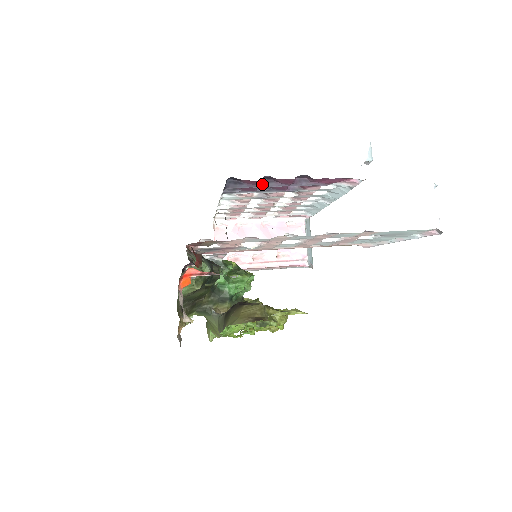
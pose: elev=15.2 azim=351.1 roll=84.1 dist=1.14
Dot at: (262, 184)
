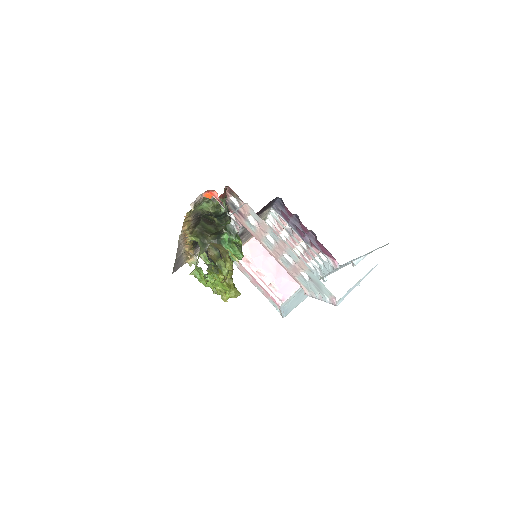
Dot at: (292, 218)
